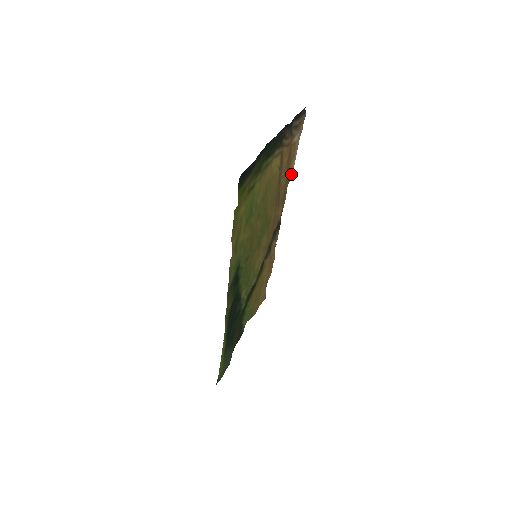
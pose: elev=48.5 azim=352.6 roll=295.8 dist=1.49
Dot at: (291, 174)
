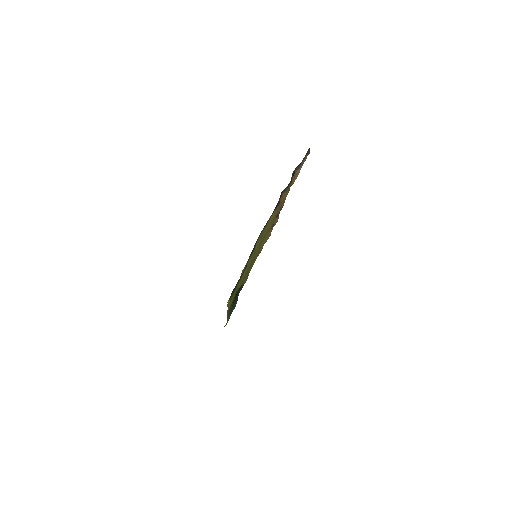
Dot at: (294, 181)
